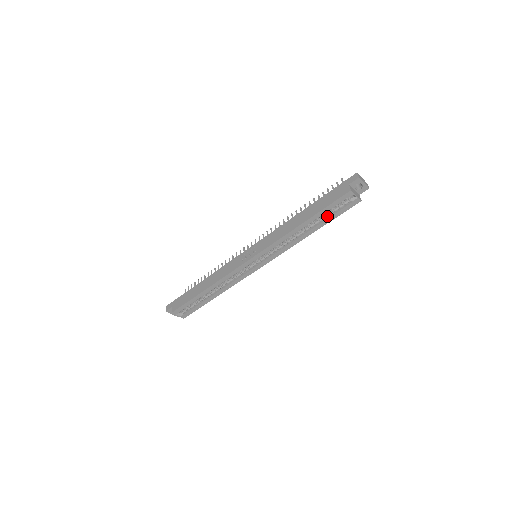
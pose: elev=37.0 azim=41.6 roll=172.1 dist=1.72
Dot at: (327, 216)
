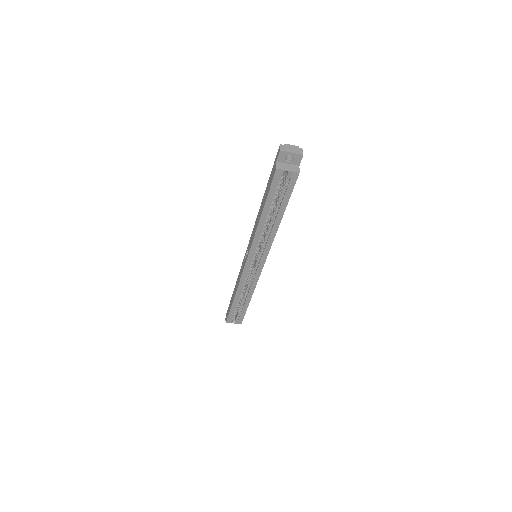
Dot at: (280, 201)
